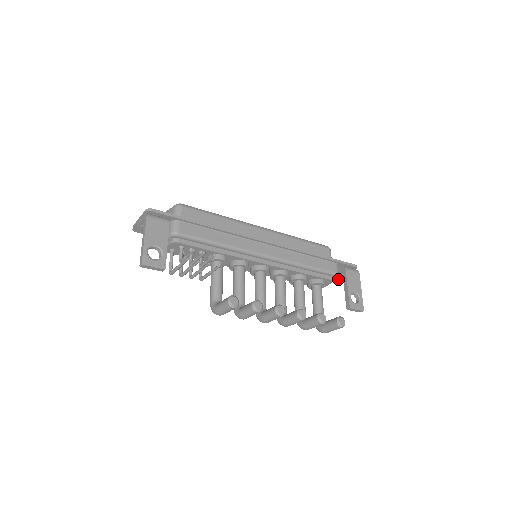
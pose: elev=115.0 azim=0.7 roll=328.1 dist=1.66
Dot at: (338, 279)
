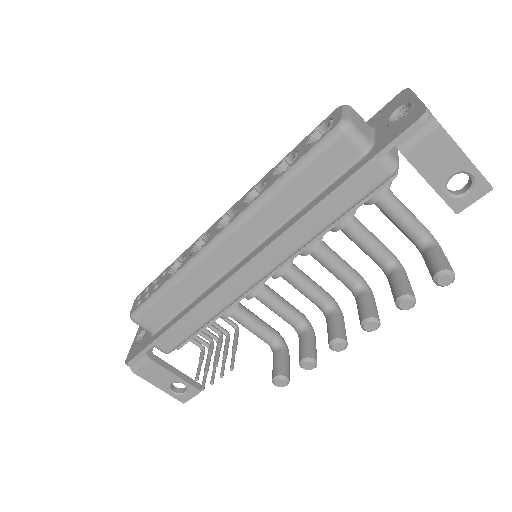
Dot at: occluded
